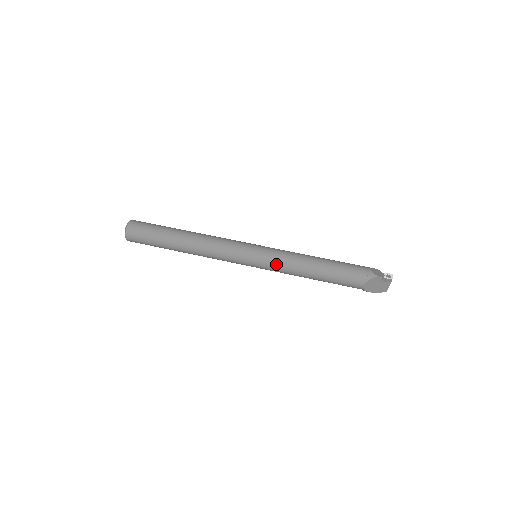
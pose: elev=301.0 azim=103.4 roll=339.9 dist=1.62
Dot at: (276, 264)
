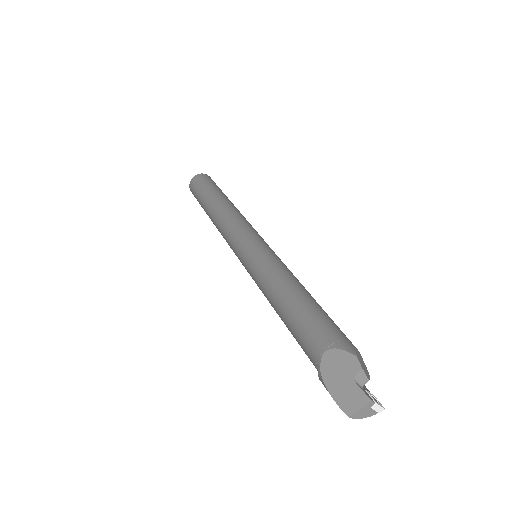
Dot at: (262, 260)
